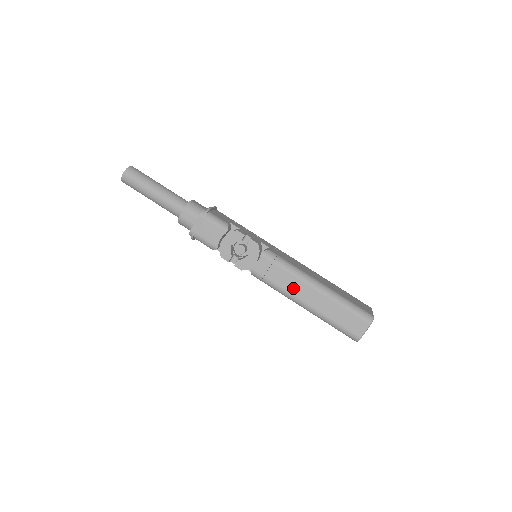
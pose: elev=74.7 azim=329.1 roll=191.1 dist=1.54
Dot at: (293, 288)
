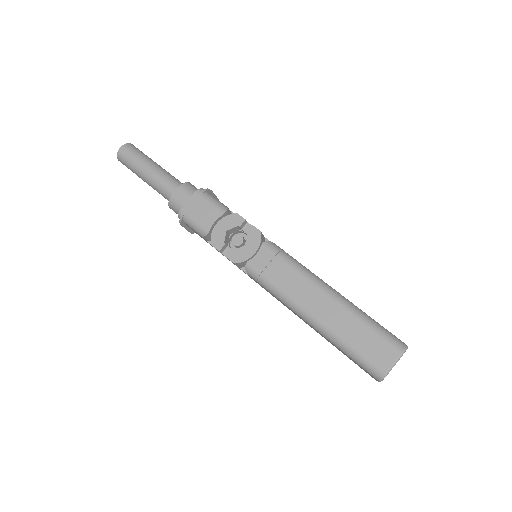
Dot at: (298, 291)
